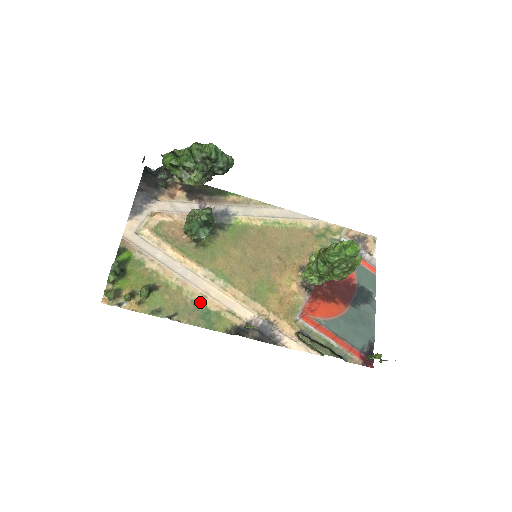
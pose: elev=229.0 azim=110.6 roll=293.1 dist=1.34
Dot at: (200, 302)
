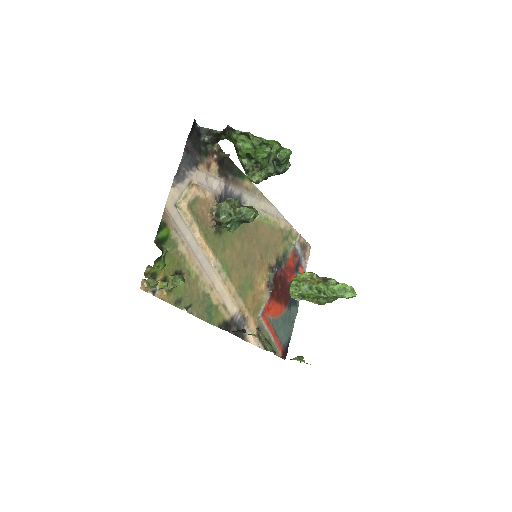
Dot at: (208, 294)
